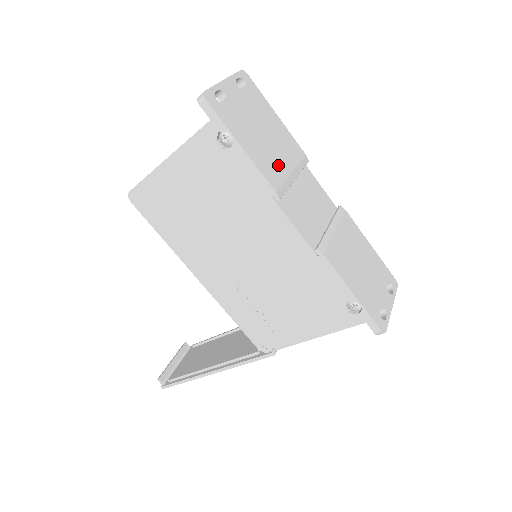
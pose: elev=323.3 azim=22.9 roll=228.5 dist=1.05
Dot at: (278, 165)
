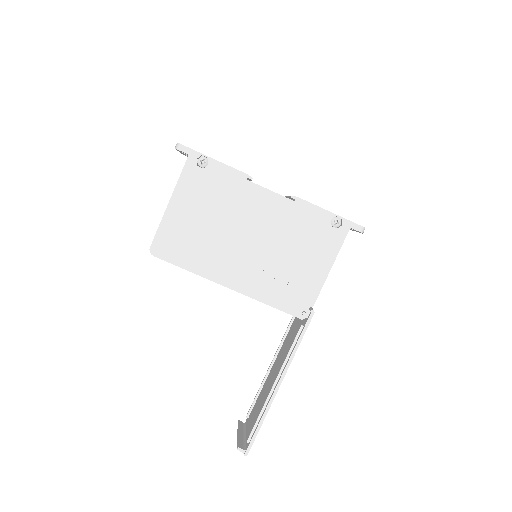
Dot at: occluded
